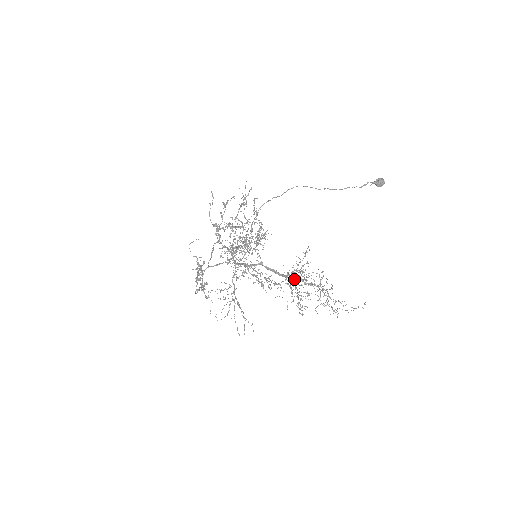
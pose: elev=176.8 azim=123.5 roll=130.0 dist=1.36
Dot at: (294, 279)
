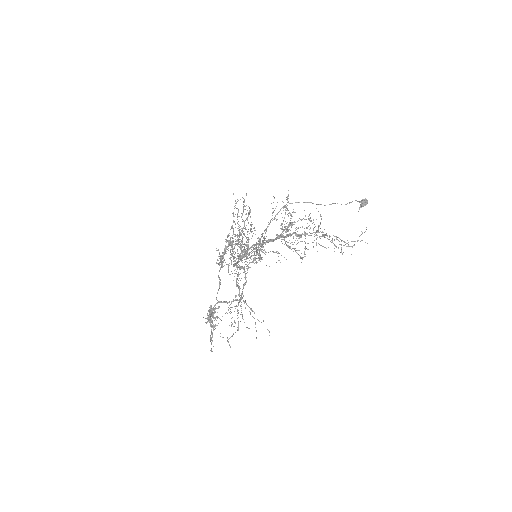
Dot at: (287, 236)
